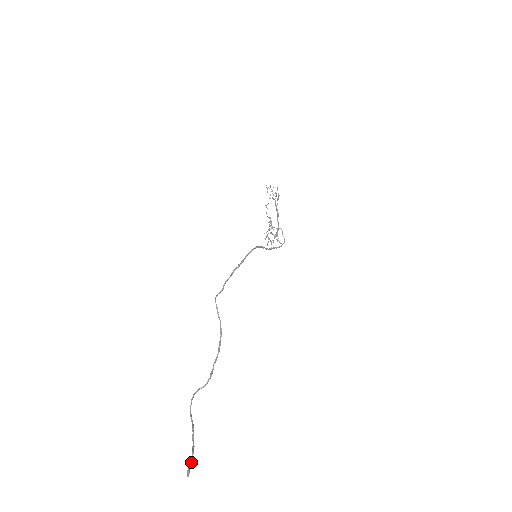
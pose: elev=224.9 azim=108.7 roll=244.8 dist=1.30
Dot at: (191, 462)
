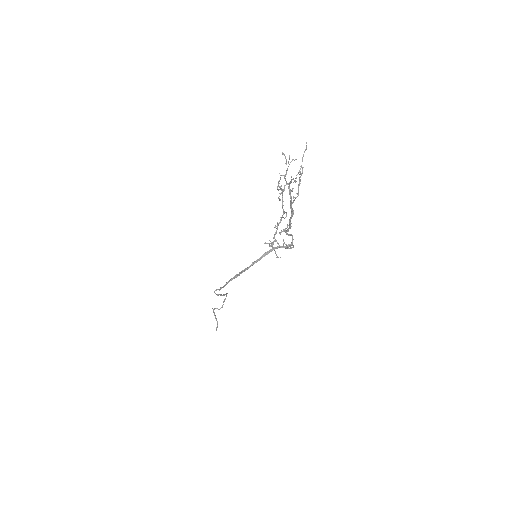
Dot at: occluded
